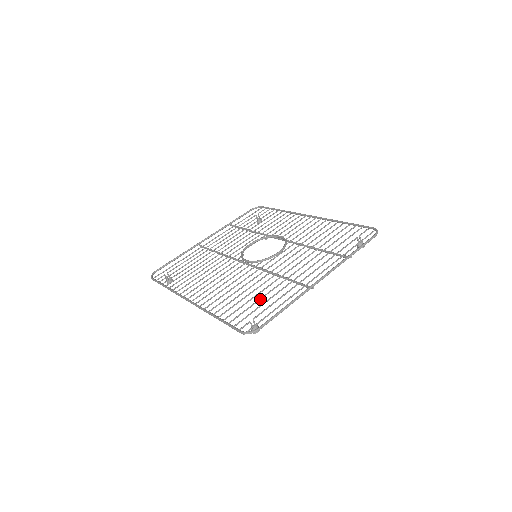
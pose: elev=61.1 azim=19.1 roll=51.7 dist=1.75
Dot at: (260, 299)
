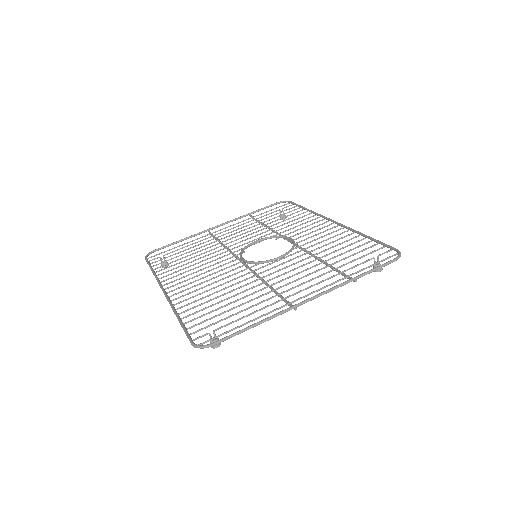
Dot at: (233, 308)
